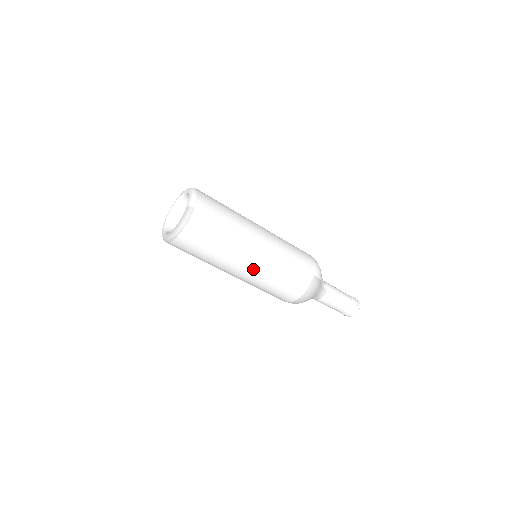
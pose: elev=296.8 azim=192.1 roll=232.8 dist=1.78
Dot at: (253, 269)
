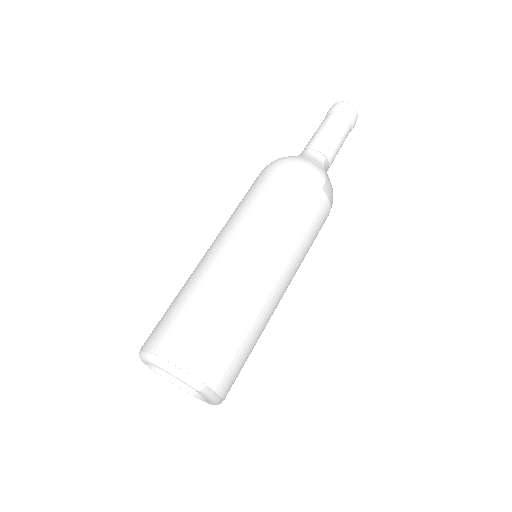
Dot at: (287, 287)
